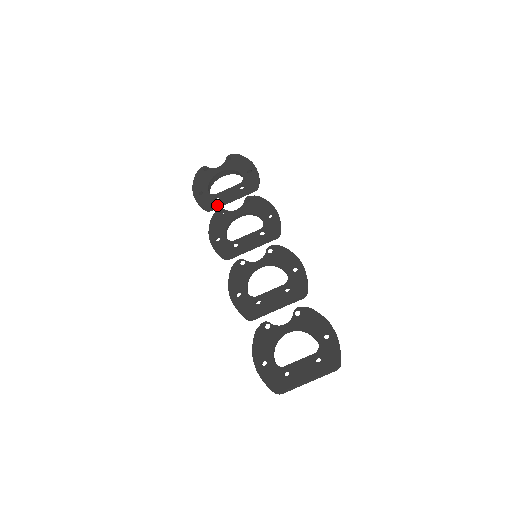
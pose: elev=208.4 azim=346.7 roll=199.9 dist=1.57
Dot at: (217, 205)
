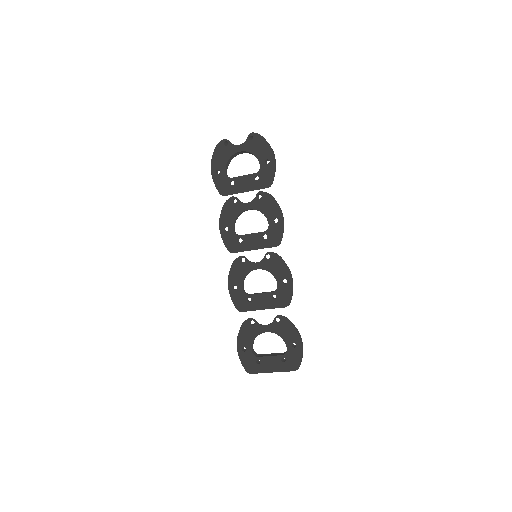
Dot at: (231, 191)
